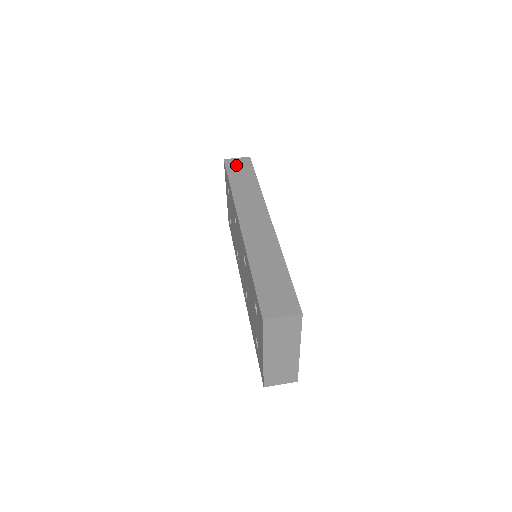
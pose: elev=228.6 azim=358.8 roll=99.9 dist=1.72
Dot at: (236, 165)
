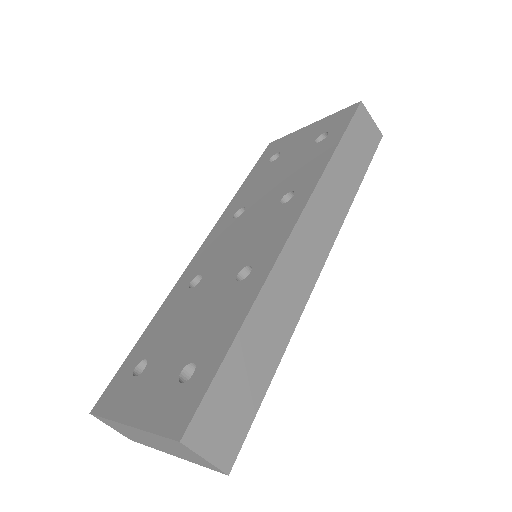
Dot at: (364, 128)
